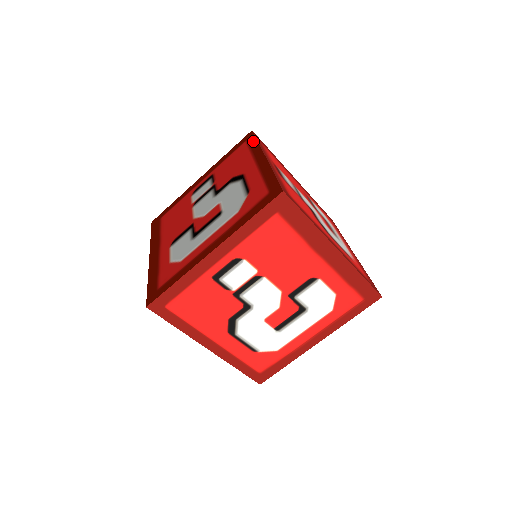
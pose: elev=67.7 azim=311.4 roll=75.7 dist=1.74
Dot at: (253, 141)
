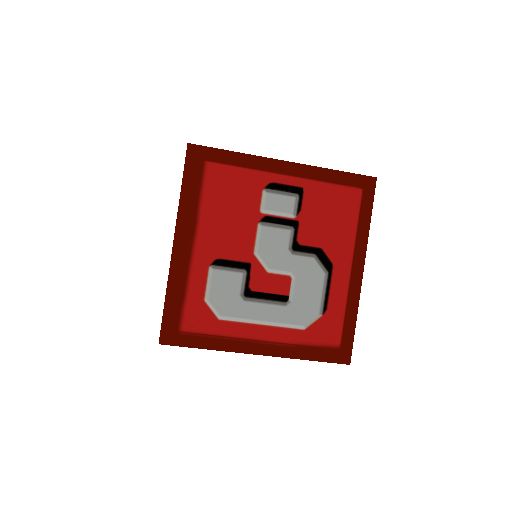
Dot at: (368, 211)
